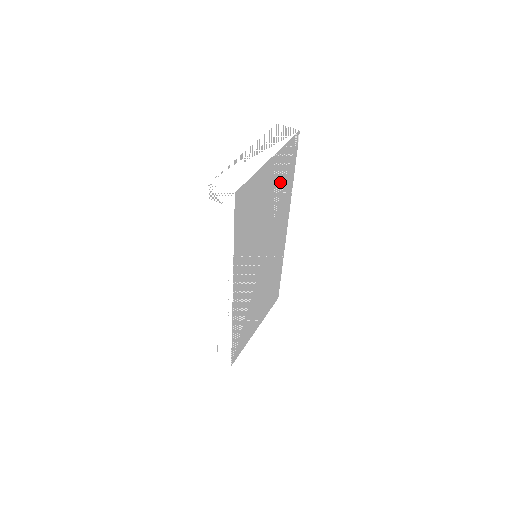
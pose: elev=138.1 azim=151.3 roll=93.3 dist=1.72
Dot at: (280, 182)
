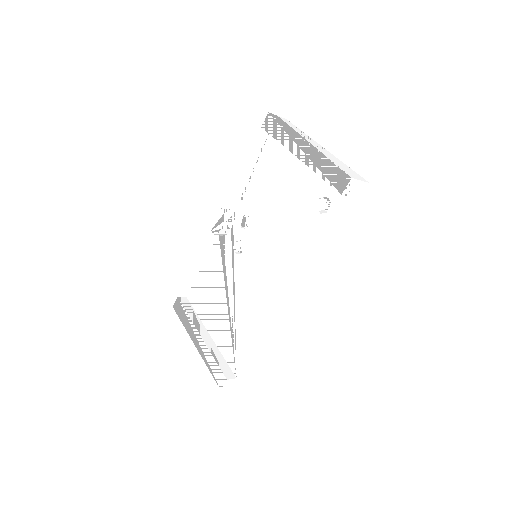
Dot at: occluded
